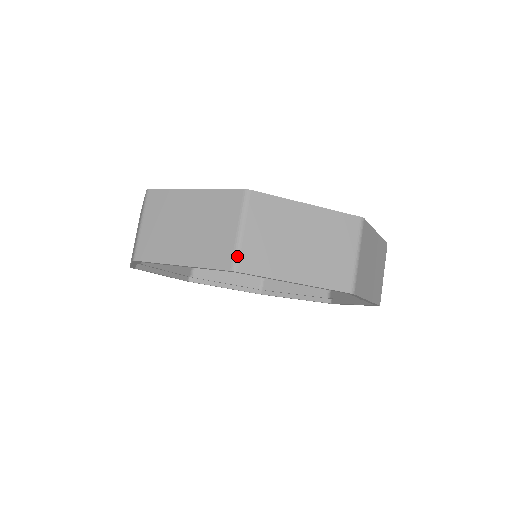
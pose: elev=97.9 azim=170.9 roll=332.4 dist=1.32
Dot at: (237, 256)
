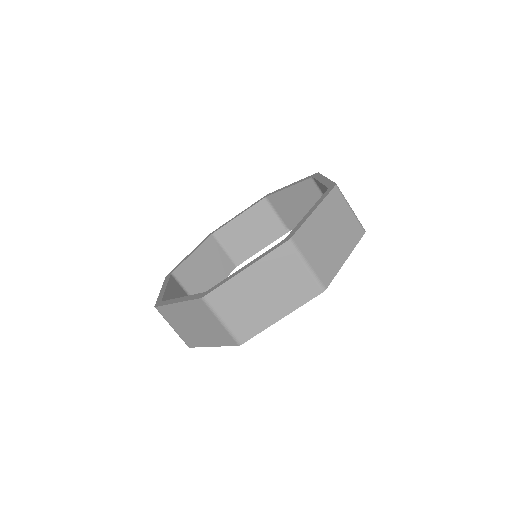
Dot at: (319, 281)
